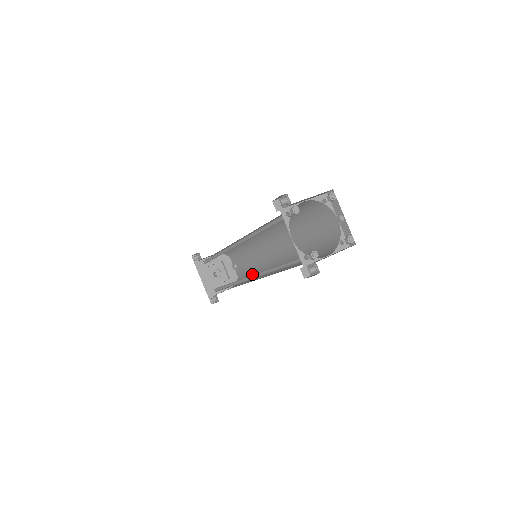
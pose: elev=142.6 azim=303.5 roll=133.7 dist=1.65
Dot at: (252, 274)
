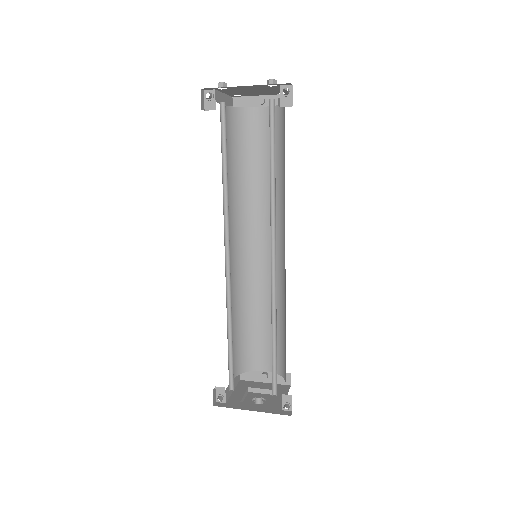
Dot at: (281, 323)
